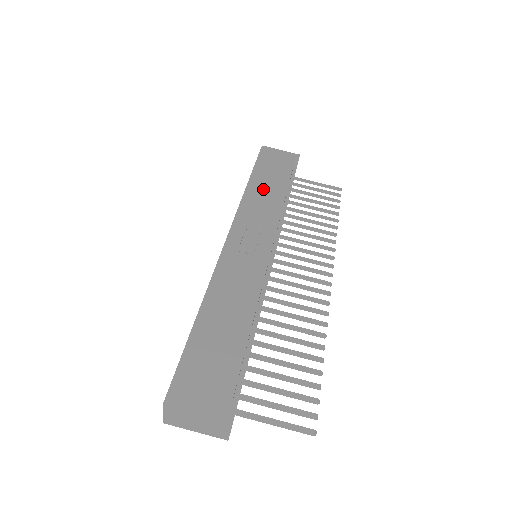
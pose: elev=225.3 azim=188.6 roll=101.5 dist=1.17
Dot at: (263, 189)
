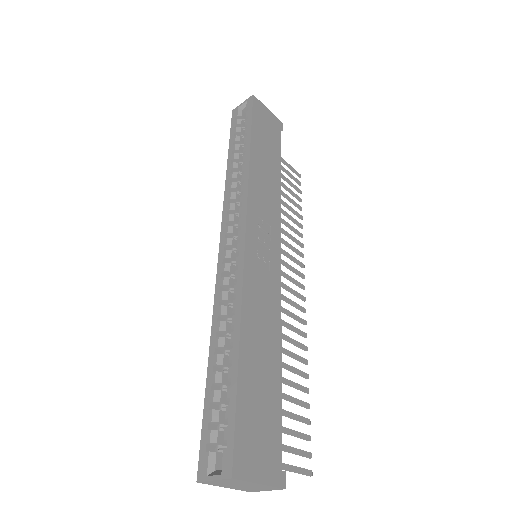
Dot at: (263, 166)
